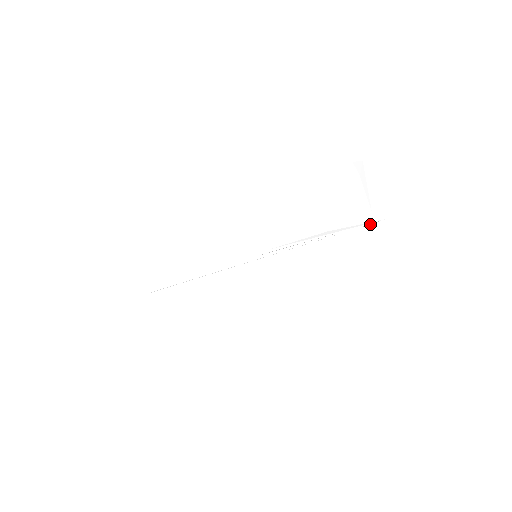
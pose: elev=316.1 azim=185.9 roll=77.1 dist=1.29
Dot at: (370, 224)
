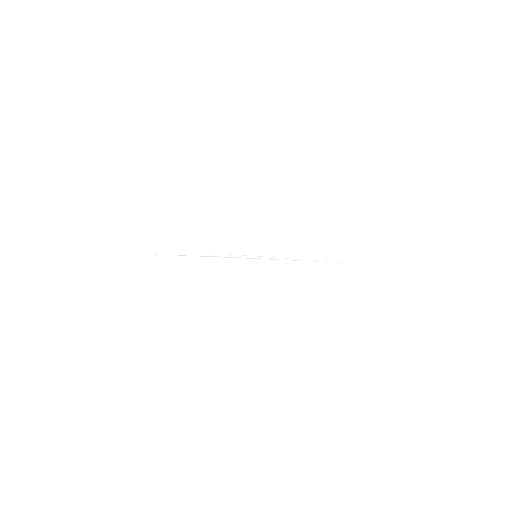
Dot at: (334, 262)
